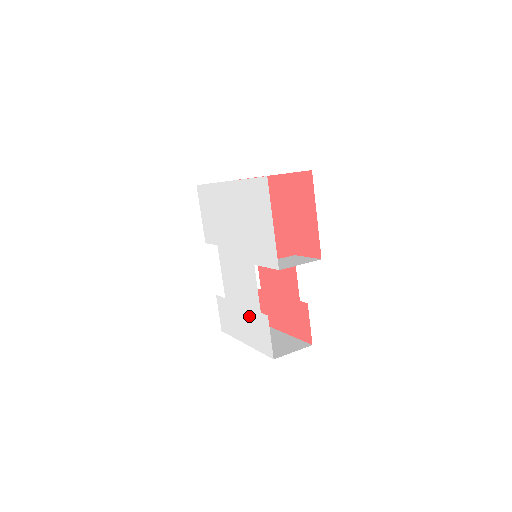
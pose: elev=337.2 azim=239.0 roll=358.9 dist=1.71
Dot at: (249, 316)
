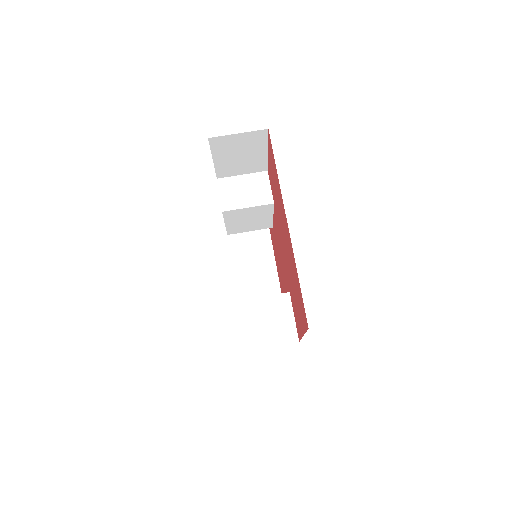
Dot at: occluded
